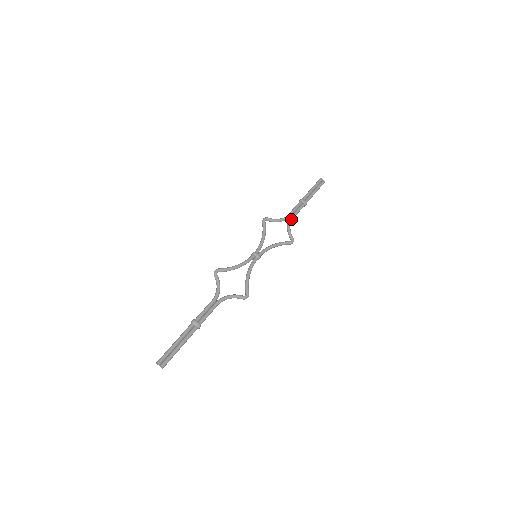
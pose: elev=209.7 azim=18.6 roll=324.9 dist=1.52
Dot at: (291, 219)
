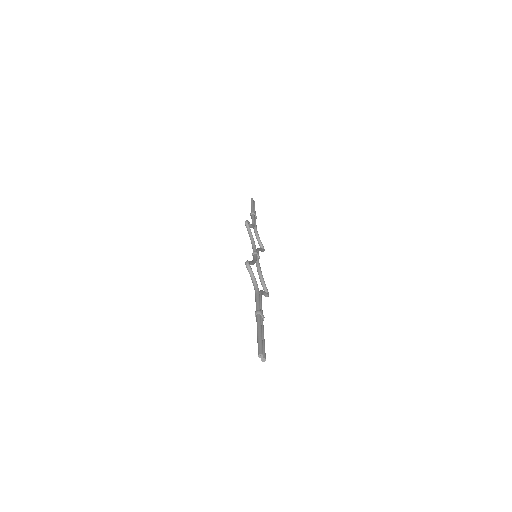
Dot at: occluded
